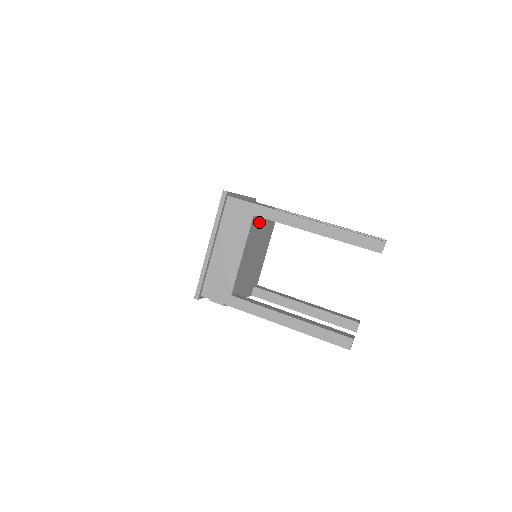
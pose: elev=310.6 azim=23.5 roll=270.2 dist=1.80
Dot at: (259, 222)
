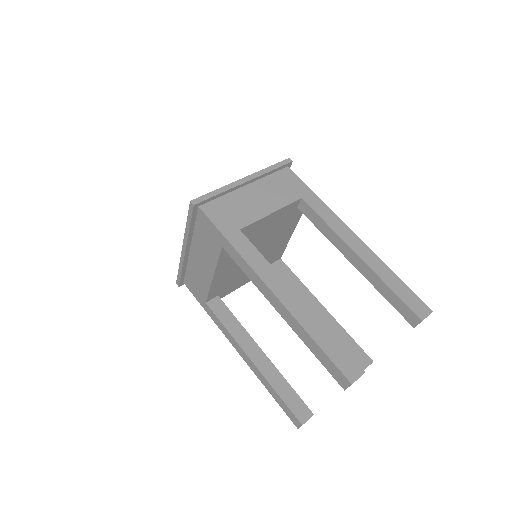
Dot at: (248, 237)
